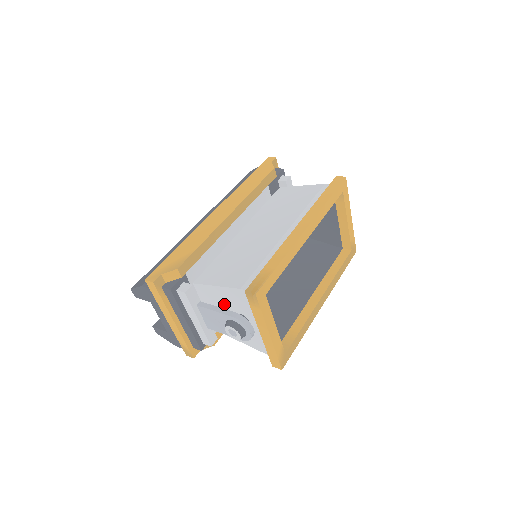
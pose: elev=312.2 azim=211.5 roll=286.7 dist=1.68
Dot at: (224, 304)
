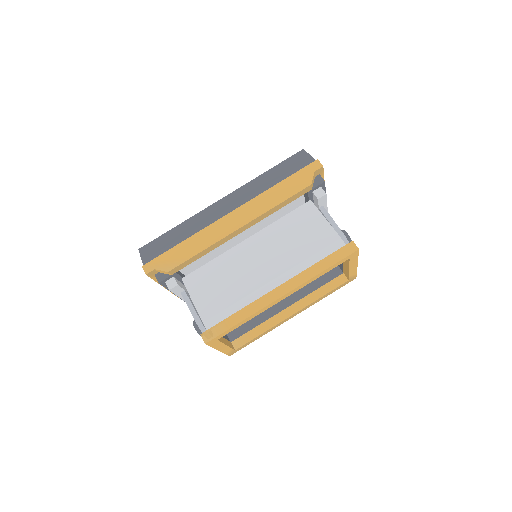
Dot at: occluded
